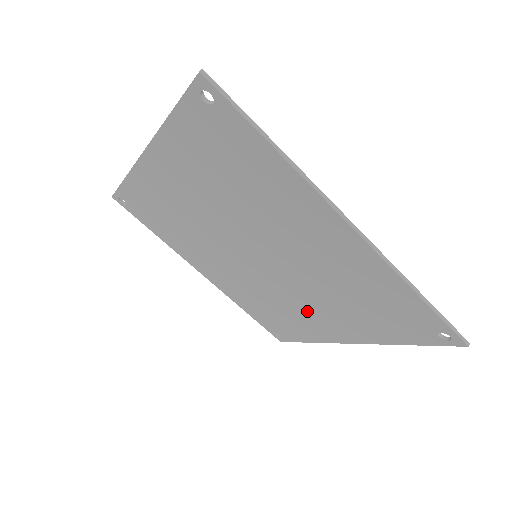
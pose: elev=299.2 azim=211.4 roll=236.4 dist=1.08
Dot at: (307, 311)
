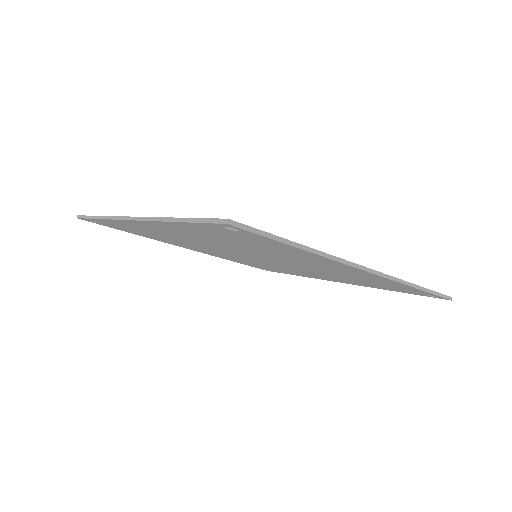
Dot at: (303, 272)
